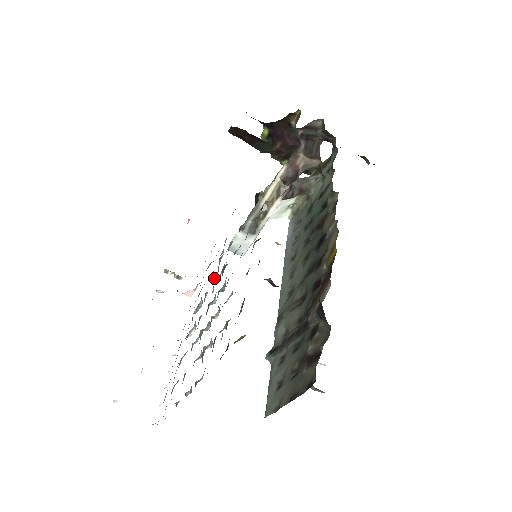
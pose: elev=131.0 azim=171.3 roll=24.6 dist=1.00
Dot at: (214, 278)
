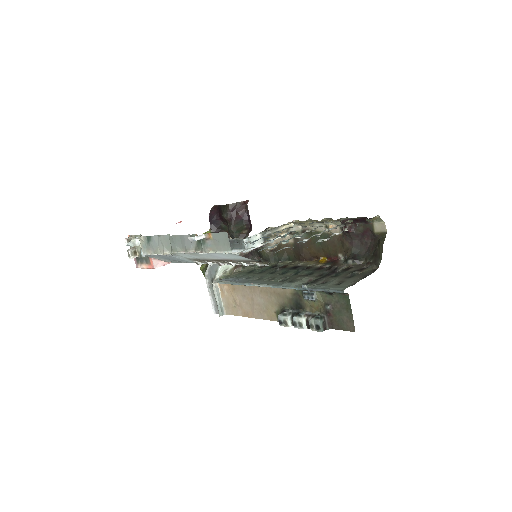
Dot at: (242, 243)
